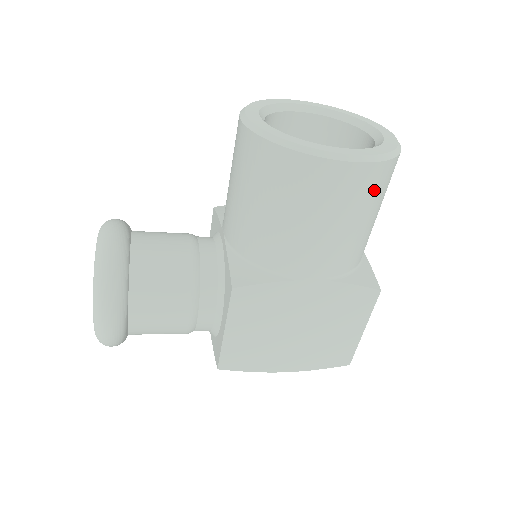
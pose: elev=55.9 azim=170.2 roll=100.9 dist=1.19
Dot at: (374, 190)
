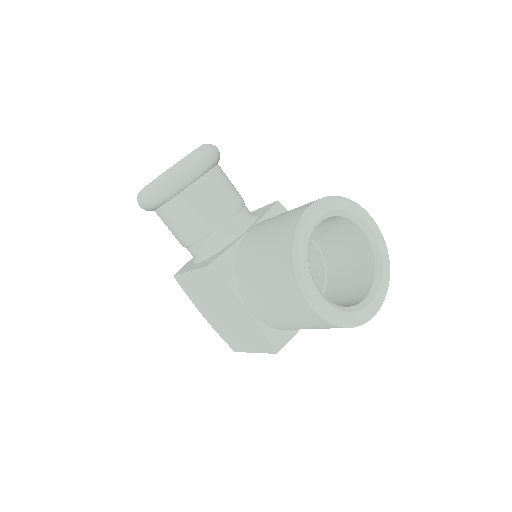
Dot at: (315, 324)
